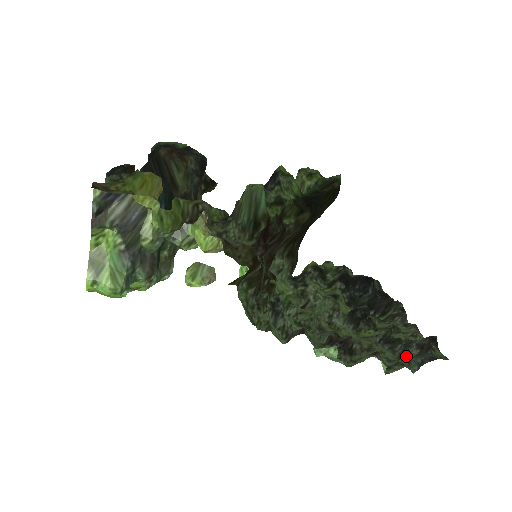
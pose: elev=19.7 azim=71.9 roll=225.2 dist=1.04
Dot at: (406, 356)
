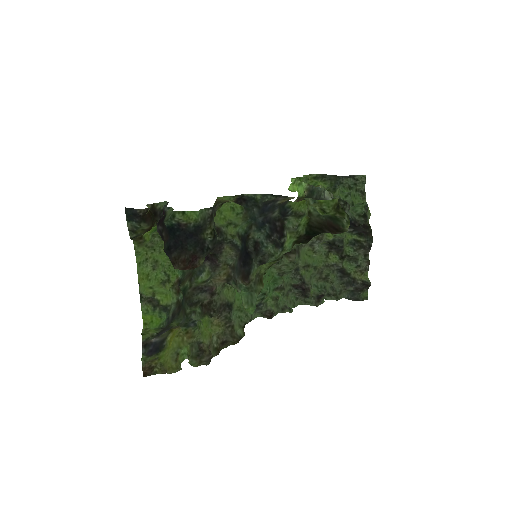
Dot at: (346, 287)
